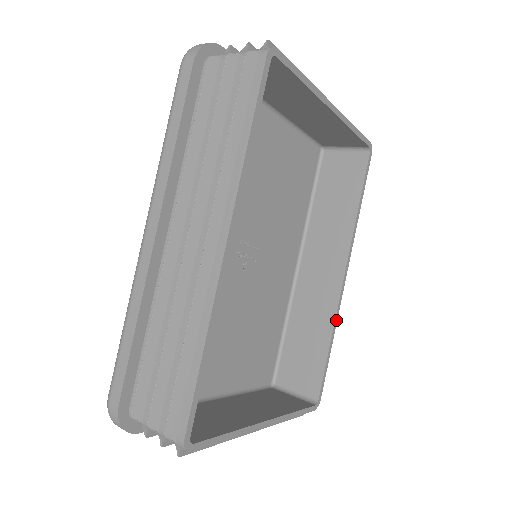
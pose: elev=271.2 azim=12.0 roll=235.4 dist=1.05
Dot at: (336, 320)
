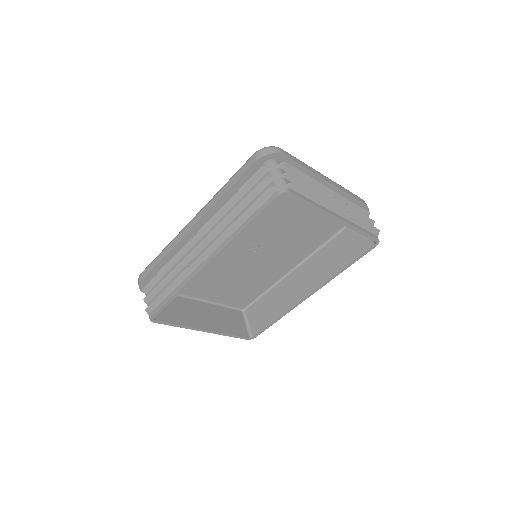
Dot at: (289, 311)
